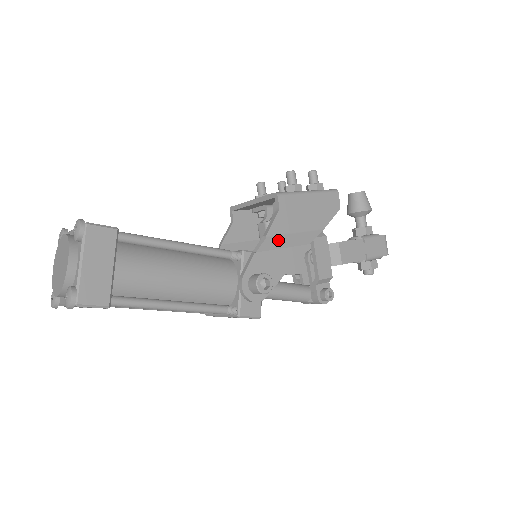
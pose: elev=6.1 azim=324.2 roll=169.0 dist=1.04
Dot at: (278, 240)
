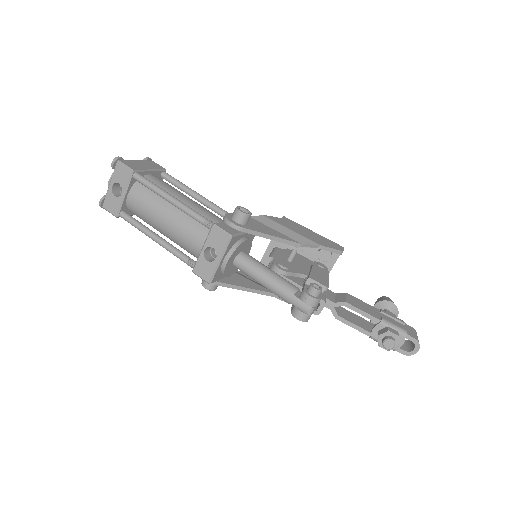
Dot at: (272, 223)
